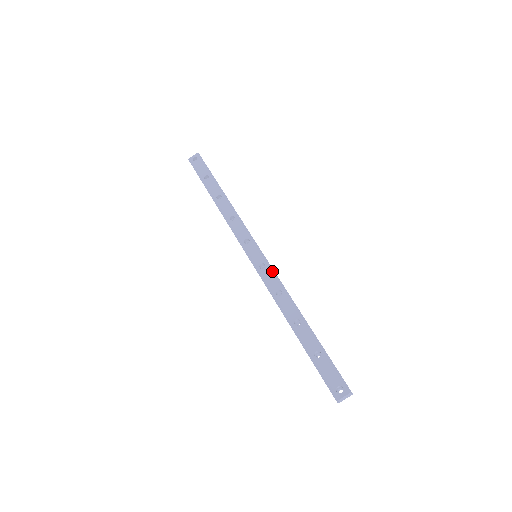
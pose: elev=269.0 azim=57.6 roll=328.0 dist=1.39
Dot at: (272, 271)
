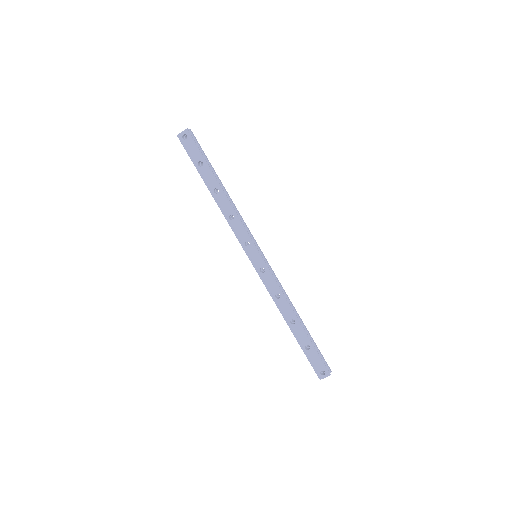
Dot at: (271, 276)
